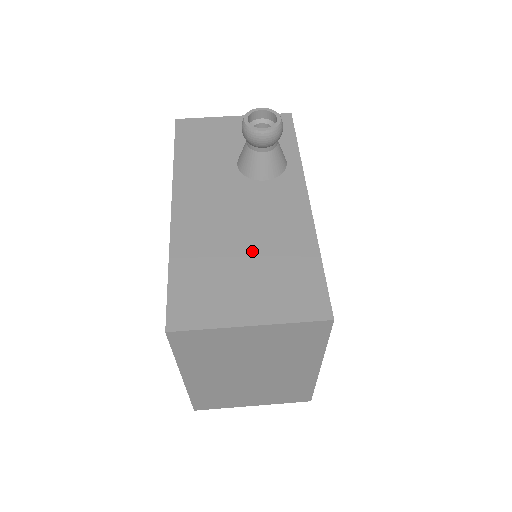
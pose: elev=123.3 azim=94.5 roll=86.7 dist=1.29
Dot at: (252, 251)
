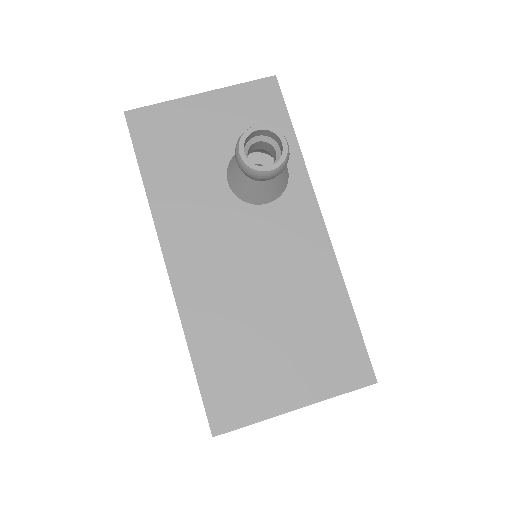
Dot at: (277, 314)
